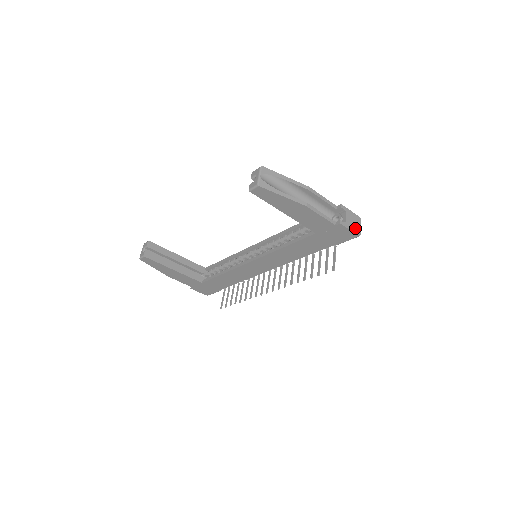
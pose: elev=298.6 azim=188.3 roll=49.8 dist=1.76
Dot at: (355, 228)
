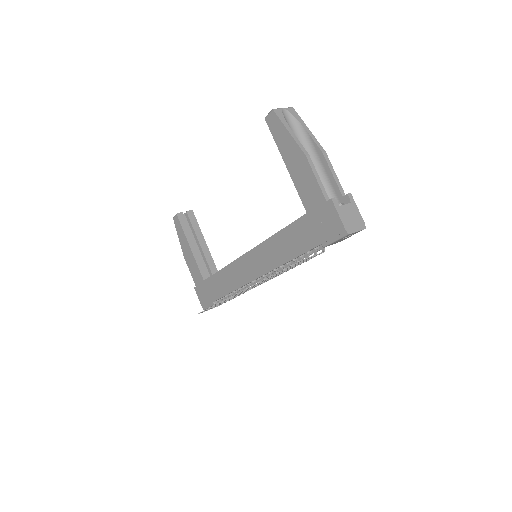
Dot at: (349, 223)
